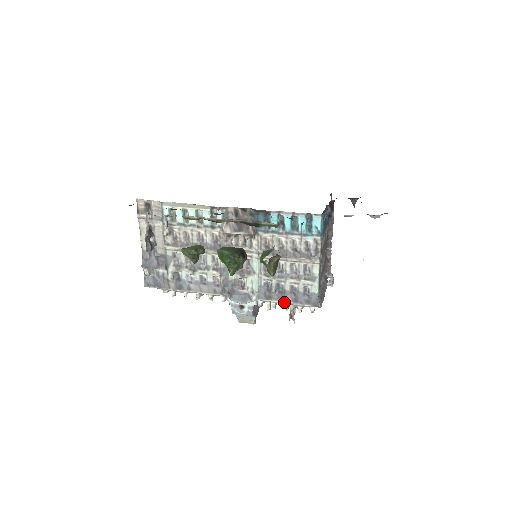
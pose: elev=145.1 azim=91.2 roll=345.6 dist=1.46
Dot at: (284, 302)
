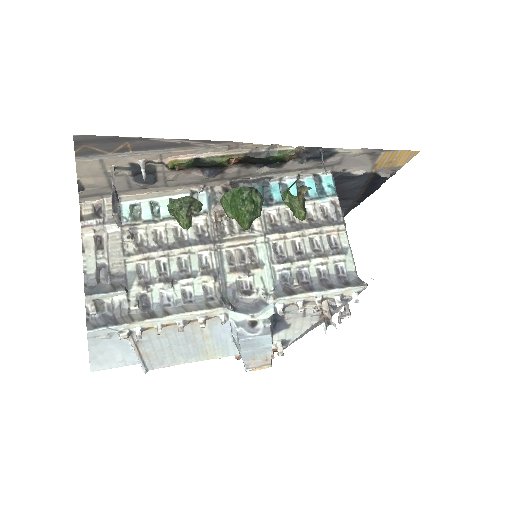
Dot at: (315, 292)
